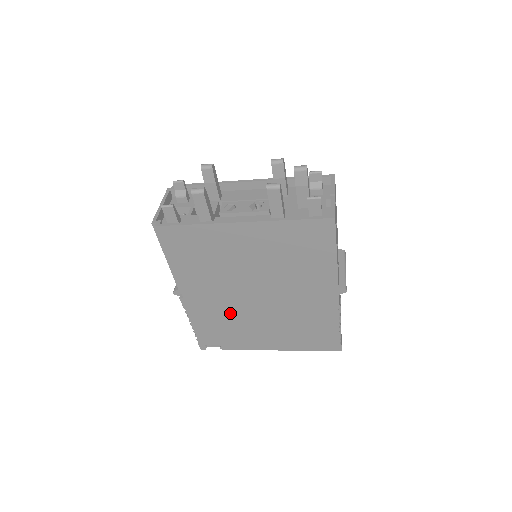
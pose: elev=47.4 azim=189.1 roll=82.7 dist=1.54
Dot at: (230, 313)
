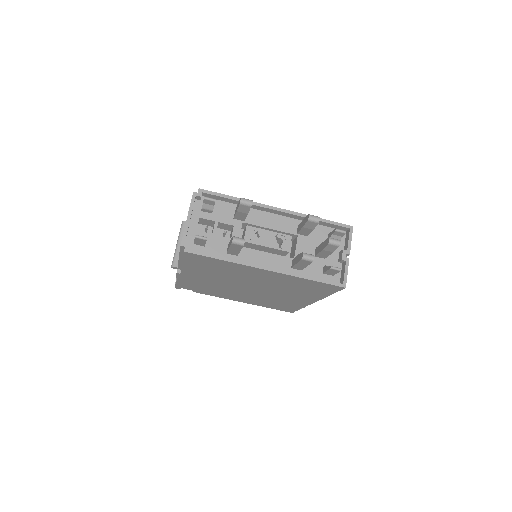
Dot at: (217, 286)
